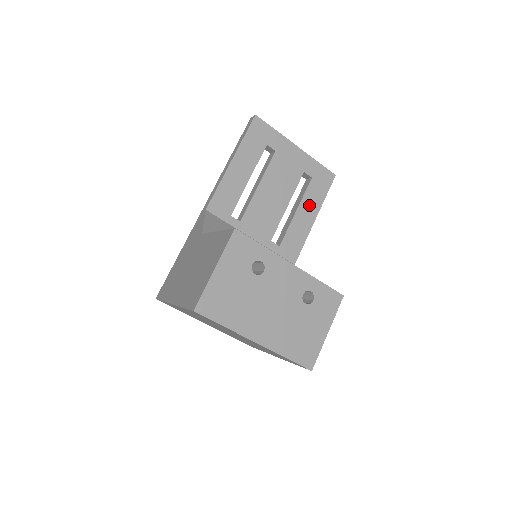
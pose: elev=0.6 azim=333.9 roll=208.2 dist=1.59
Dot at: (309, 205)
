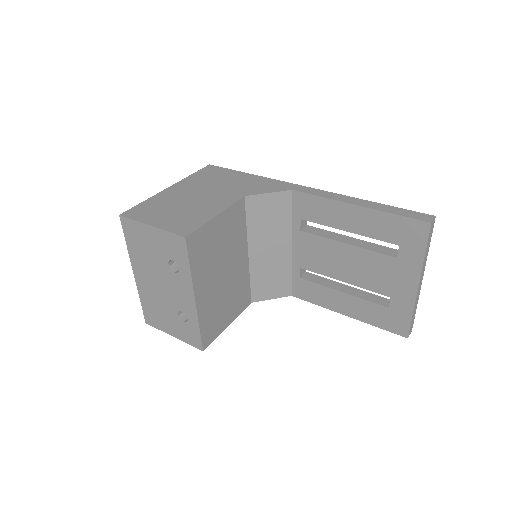
Dot at: (357, 307)
